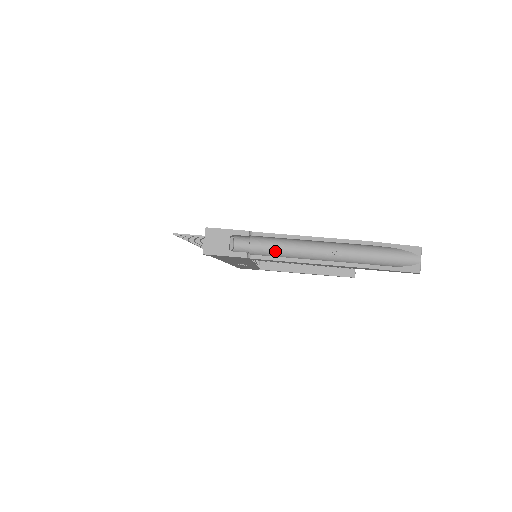
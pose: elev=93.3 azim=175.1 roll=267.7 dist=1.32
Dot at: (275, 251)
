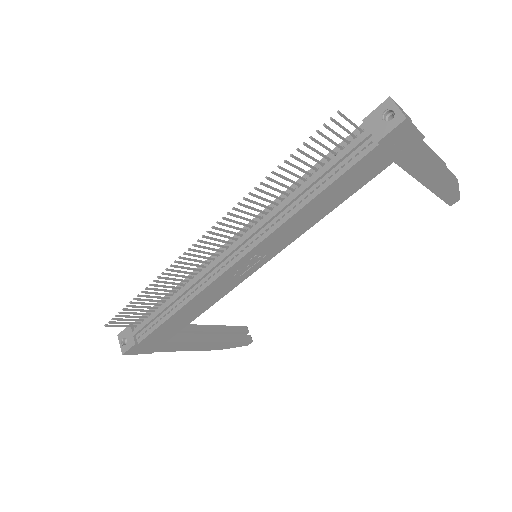
Dot at: occluded
